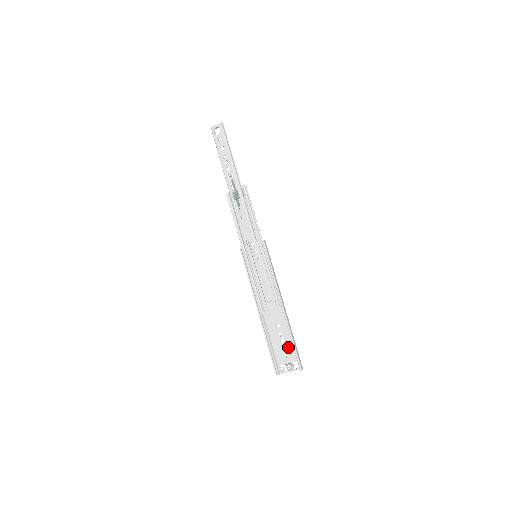
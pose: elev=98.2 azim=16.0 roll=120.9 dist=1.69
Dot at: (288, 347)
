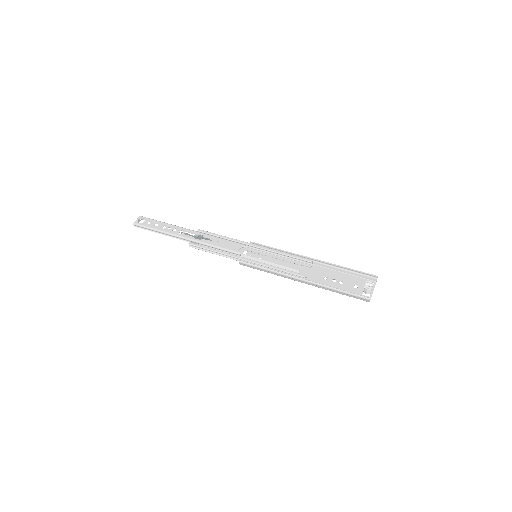
Dot at: (349, 281)
